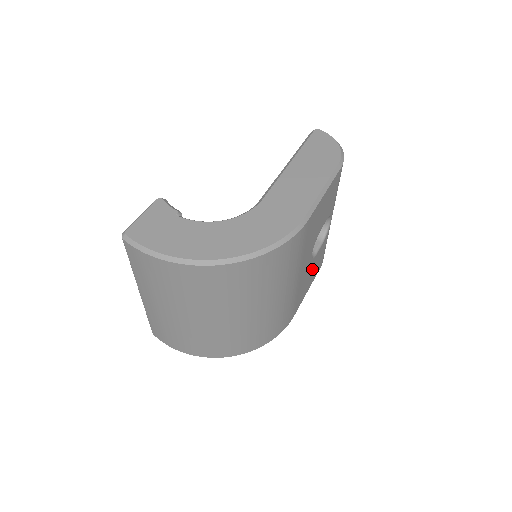
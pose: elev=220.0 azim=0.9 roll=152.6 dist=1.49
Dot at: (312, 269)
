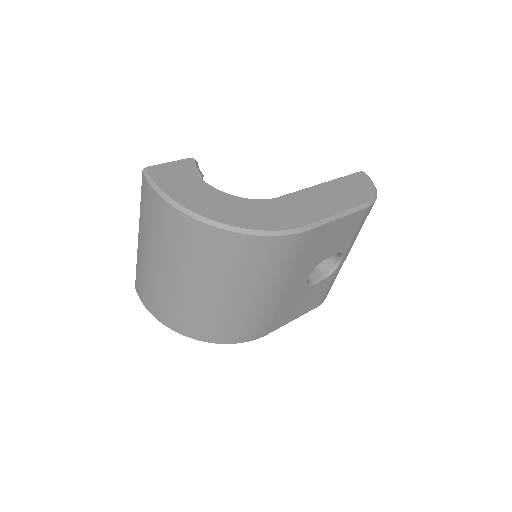
Dot at: (304, 298)
